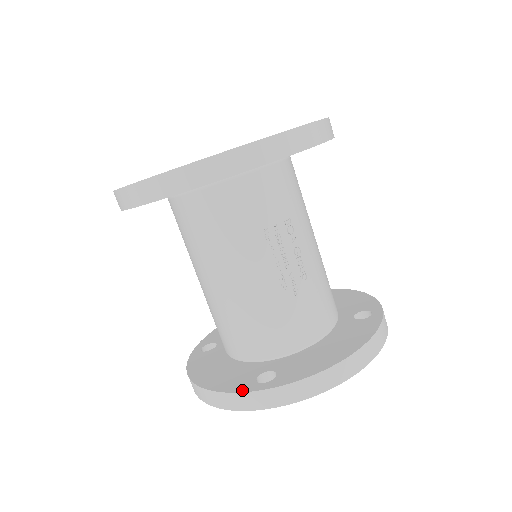
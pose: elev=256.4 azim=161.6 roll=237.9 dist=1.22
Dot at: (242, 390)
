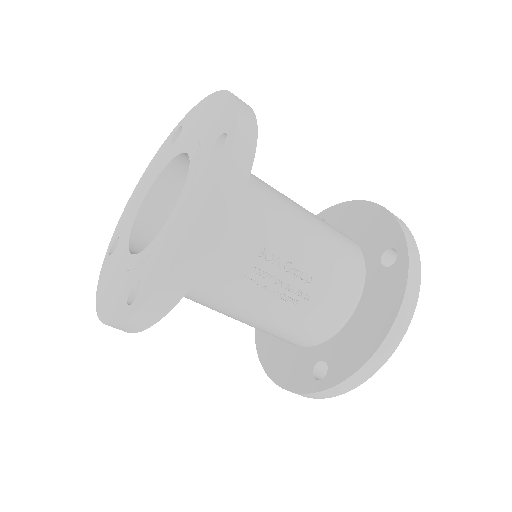
Dot at: (305, 391)
